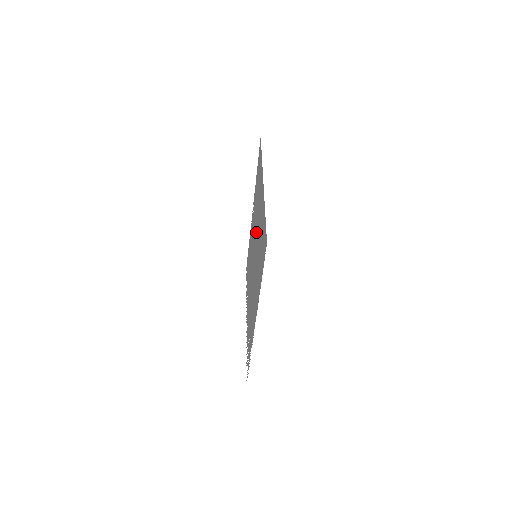
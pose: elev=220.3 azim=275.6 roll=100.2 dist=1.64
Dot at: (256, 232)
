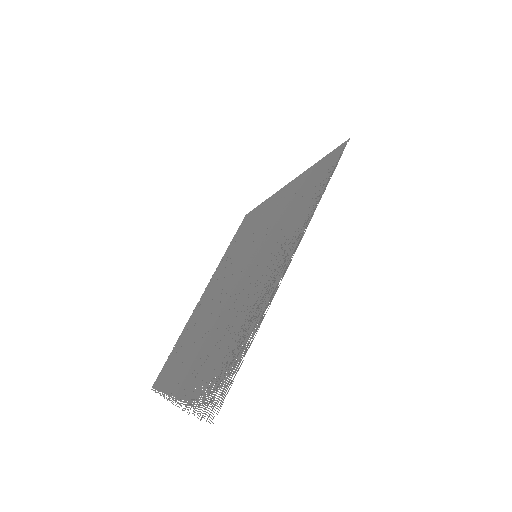
Dot at: (249, 250)
